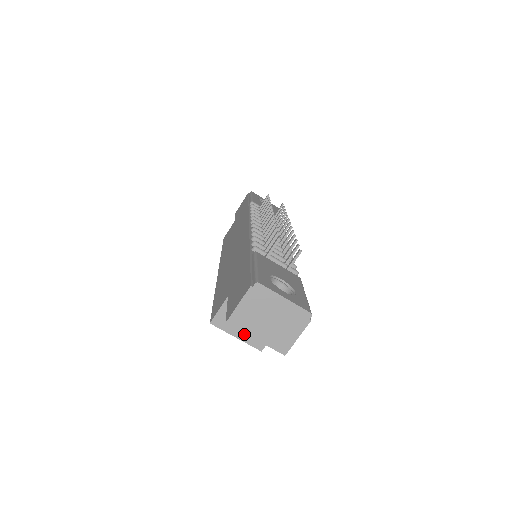
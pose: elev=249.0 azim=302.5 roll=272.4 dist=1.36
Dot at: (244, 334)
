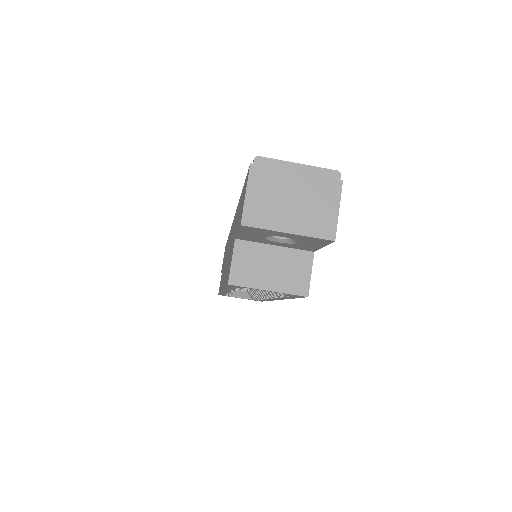
Dot at: (276, 282)
